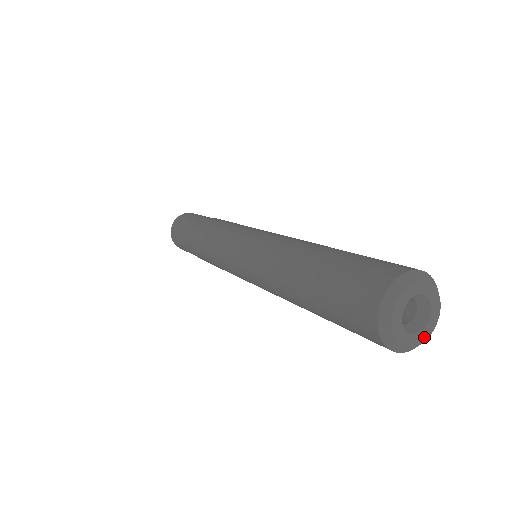
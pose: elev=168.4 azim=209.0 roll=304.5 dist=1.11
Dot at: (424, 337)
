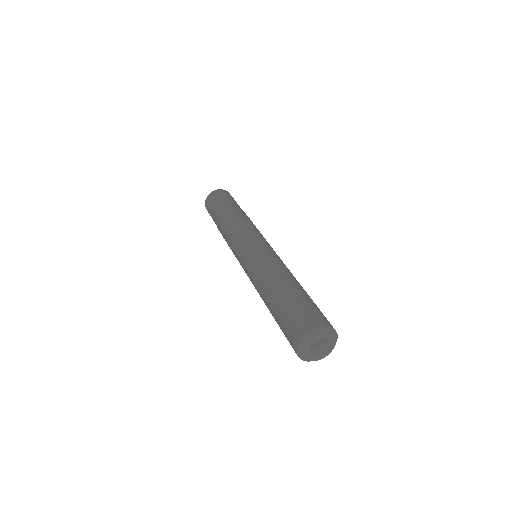
Dot at: (329, 352)
